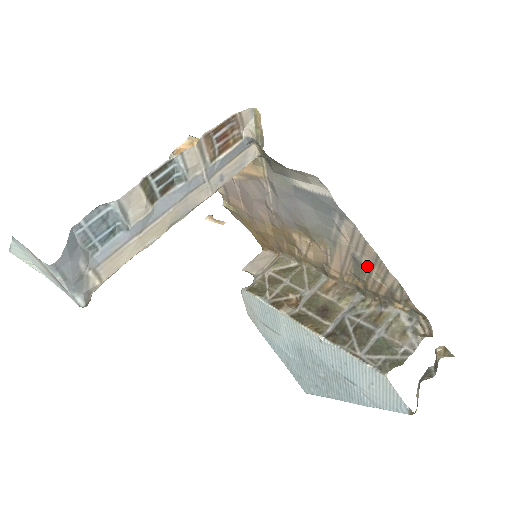
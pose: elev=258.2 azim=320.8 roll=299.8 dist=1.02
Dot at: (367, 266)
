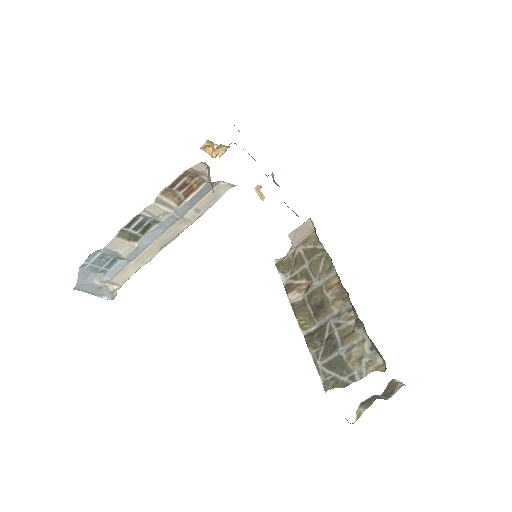
Dot at: occluded
